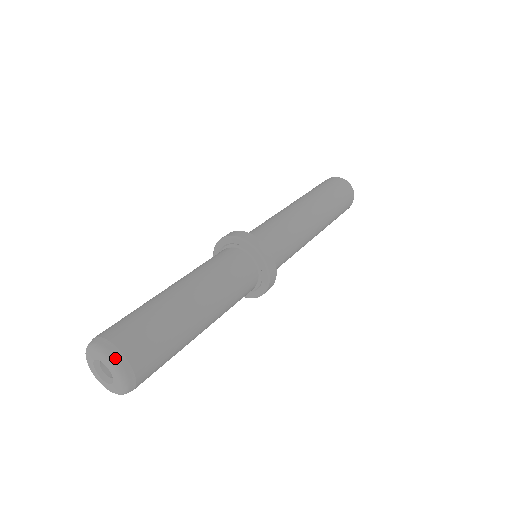
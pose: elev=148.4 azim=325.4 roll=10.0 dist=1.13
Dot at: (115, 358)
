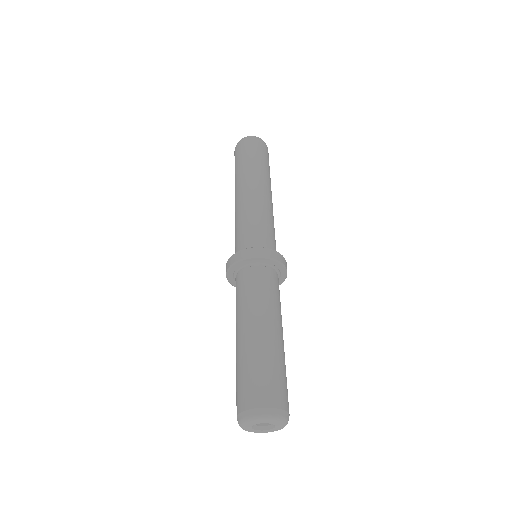
Dot at: (259, 415)
